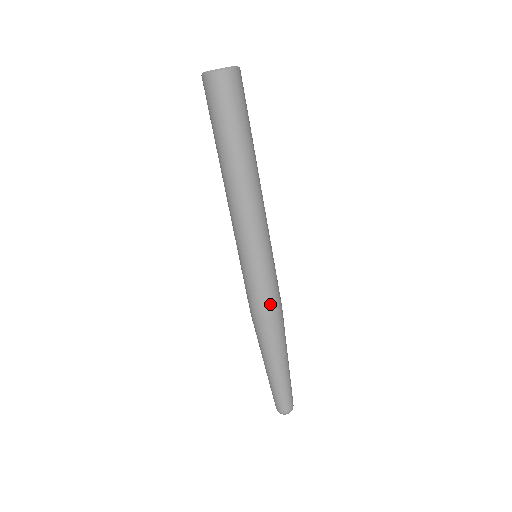
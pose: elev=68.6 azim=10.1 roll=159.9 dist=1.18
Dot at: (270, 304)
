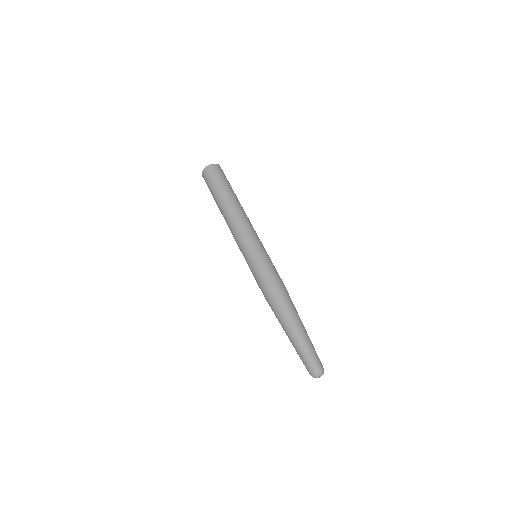
Dot at: (278, 276)
